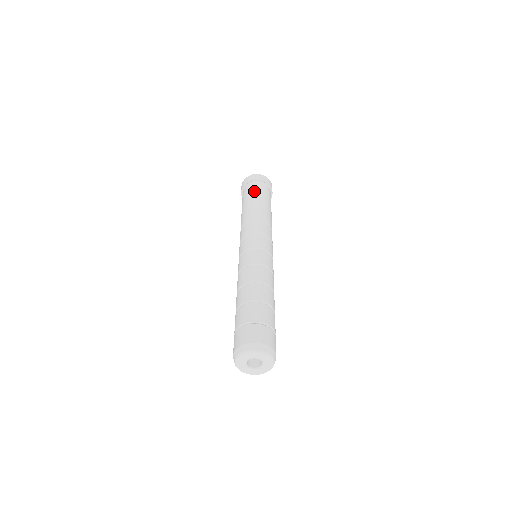
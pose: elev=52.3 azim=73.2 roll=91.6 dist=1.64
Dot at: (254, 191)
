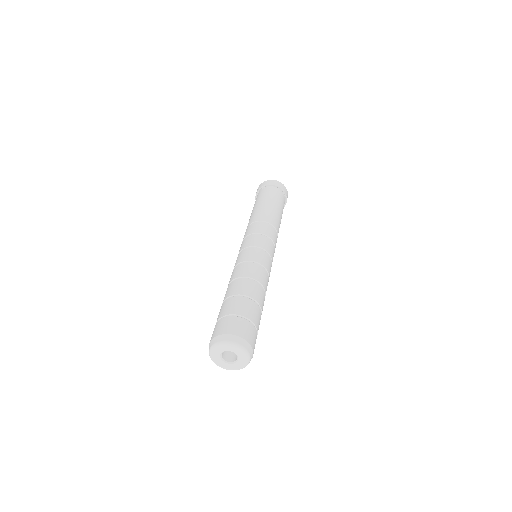
Dot at: (271, 195)
